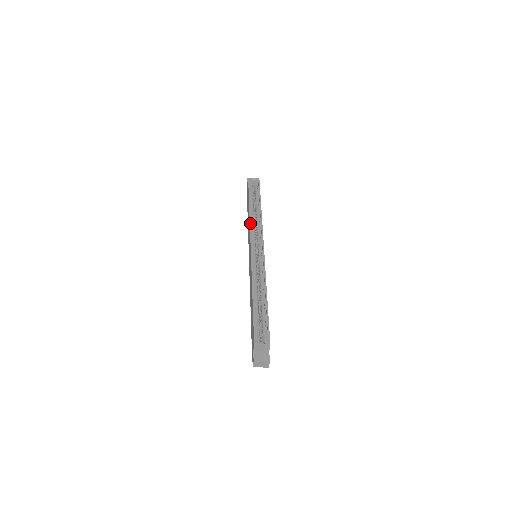
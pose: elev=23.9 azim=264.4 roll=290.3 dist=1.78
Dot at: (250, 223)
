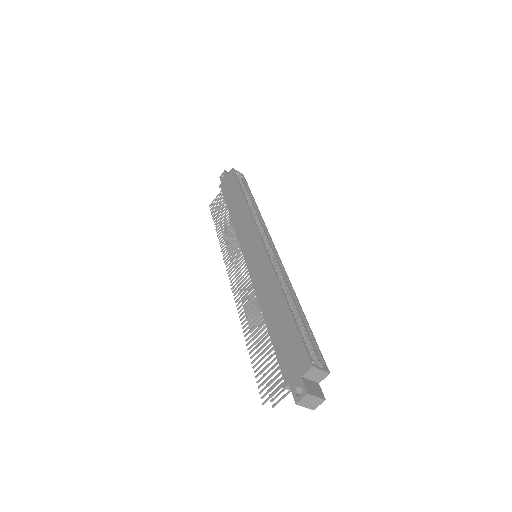
Dot at: occluded
